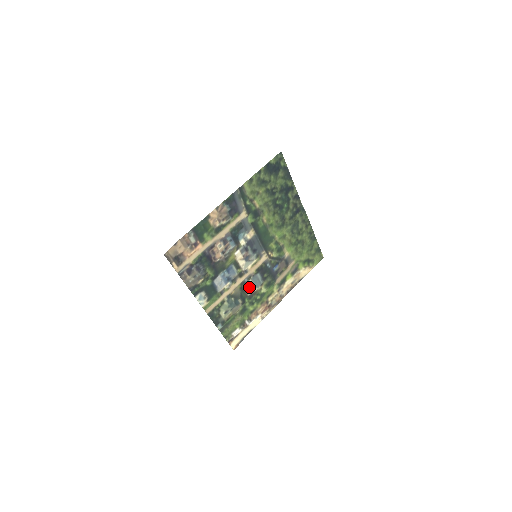
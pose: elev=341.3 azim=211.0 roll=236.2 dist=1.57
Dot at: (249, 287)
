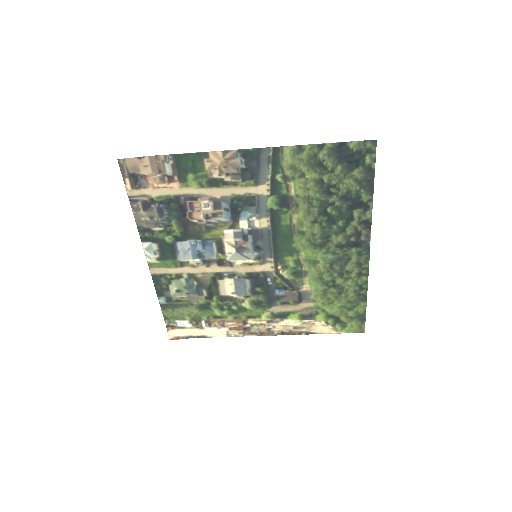
Dot at: (227, 286)
